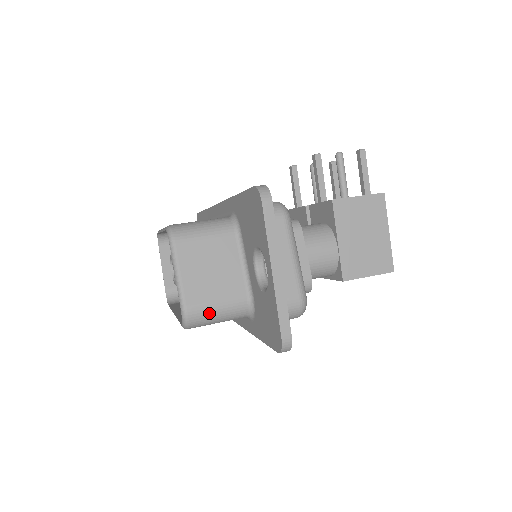
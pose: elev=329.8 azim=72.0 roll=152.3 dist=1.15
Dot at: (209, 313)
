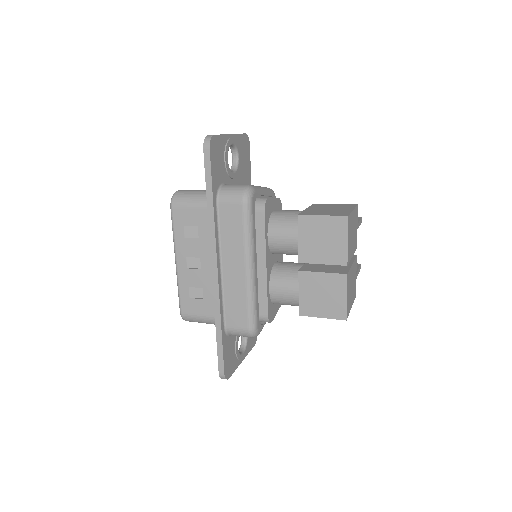
Dot at: (189, 192)
